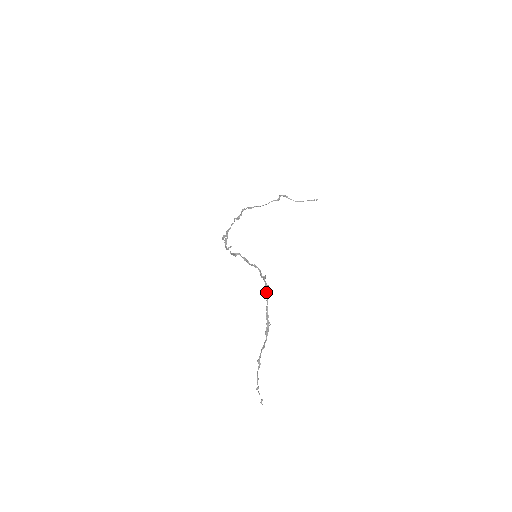
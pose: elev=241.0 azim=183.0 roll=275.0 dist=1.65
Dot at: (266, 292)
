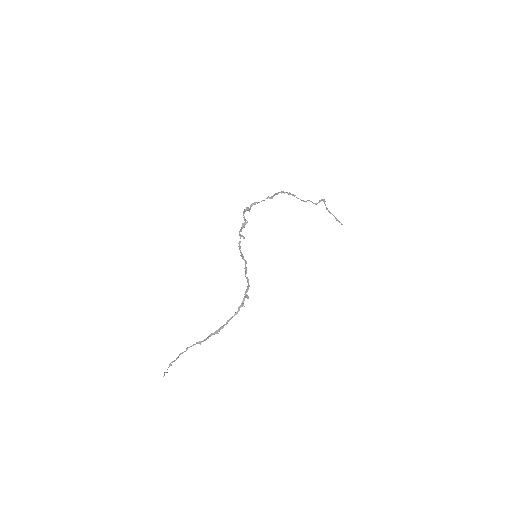
Dot at: (238, 310)
